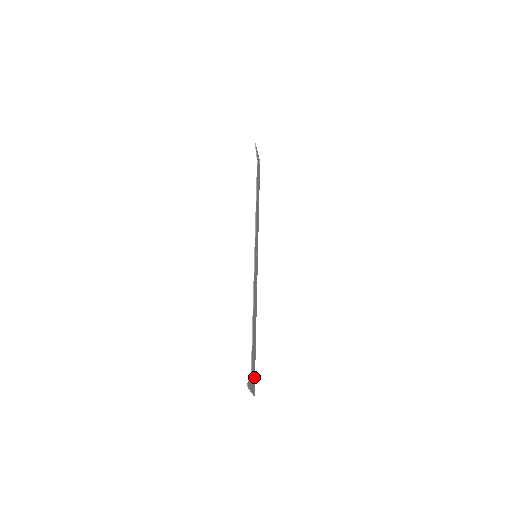
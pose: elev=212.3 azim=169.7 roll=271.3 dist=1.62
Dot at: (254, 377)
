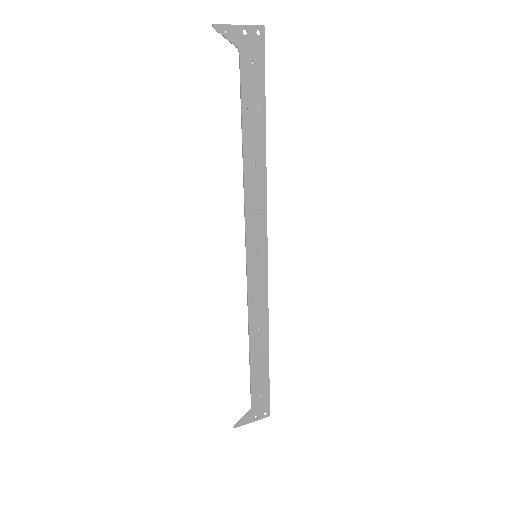
Dot at: (266, 401)
